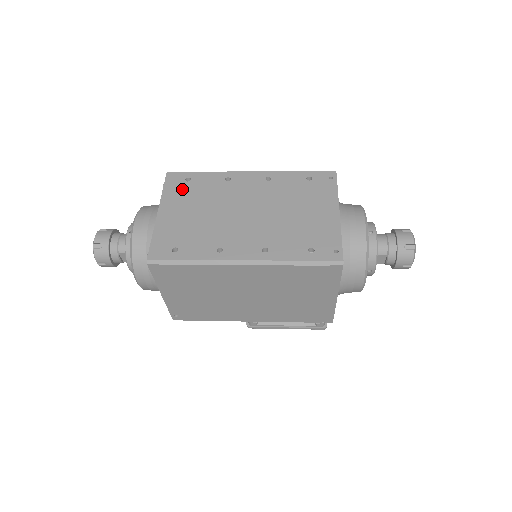
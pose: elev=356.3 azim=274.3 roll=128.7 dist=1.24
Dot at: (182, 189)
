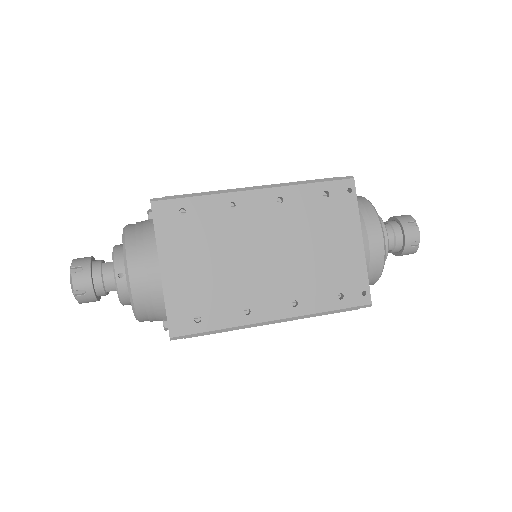
Dot at: (180, 229)
